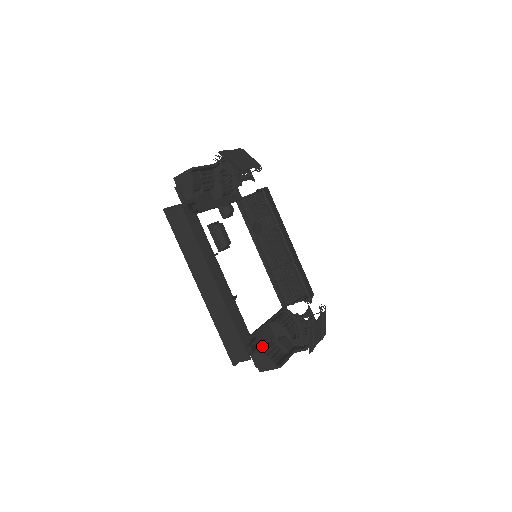
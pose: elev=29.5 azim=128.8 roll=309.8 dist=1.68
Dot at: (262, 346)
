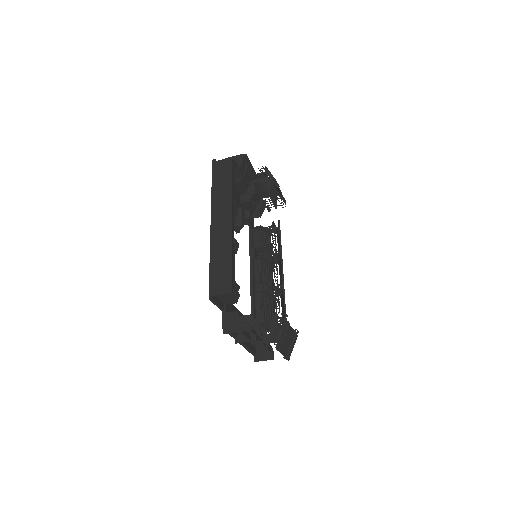
Dot at: occluded
